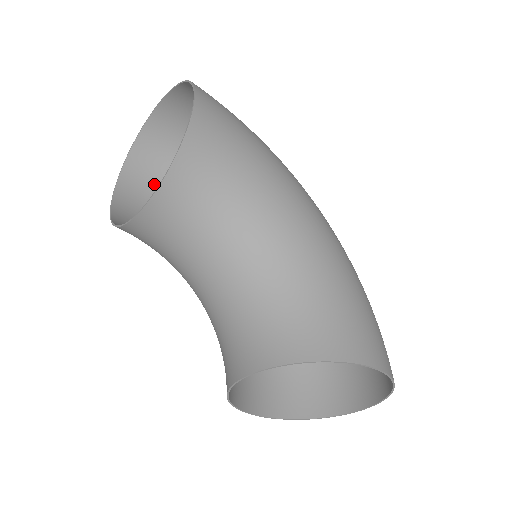
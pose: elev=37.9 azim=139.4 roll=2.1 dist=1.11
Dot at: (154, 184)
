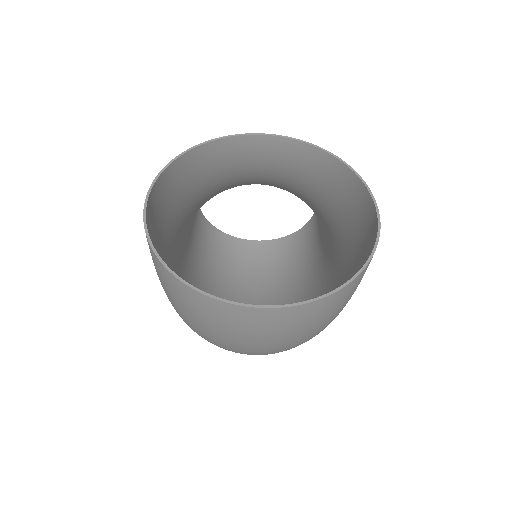
Dot at: (204, 241)
